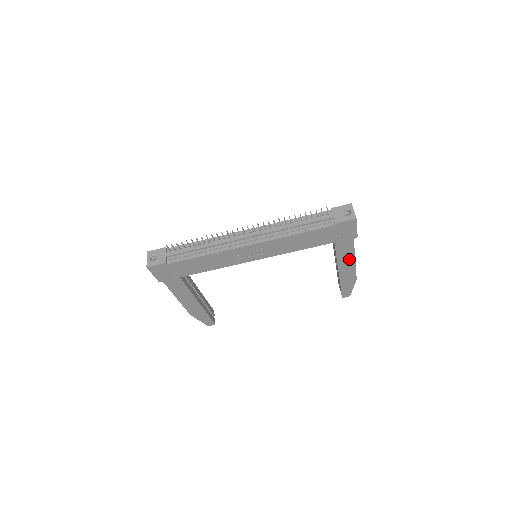
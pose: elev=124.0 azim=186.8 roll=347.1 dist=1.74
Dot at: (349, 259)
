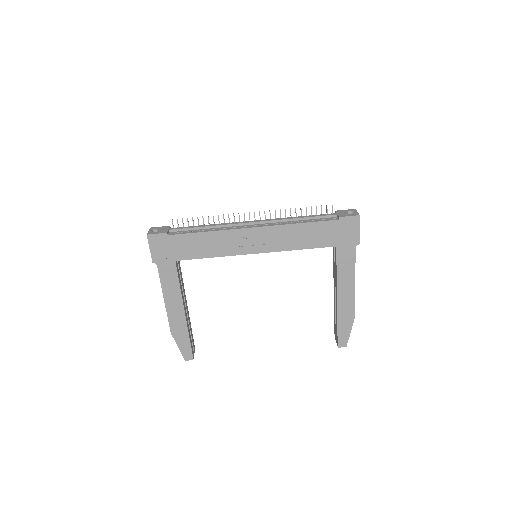
Dot at: (349, 279)
